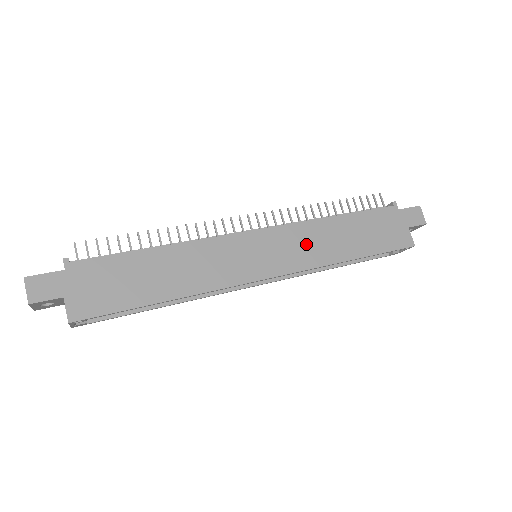
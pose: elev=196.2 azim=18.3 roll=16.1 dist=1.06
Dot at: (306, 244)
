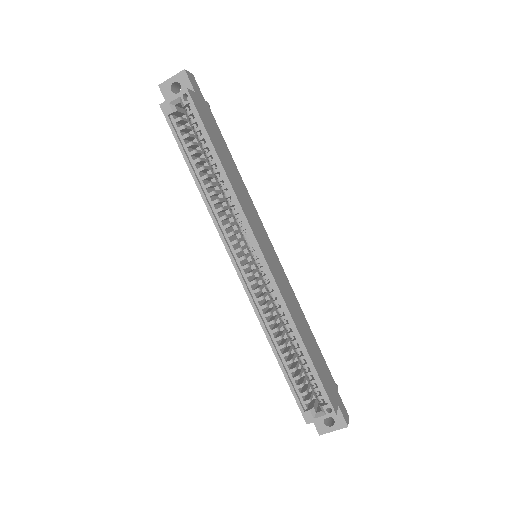
Dot at: (288, 293)
